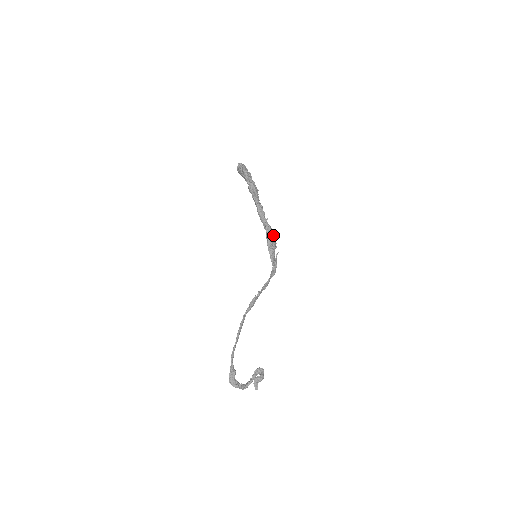
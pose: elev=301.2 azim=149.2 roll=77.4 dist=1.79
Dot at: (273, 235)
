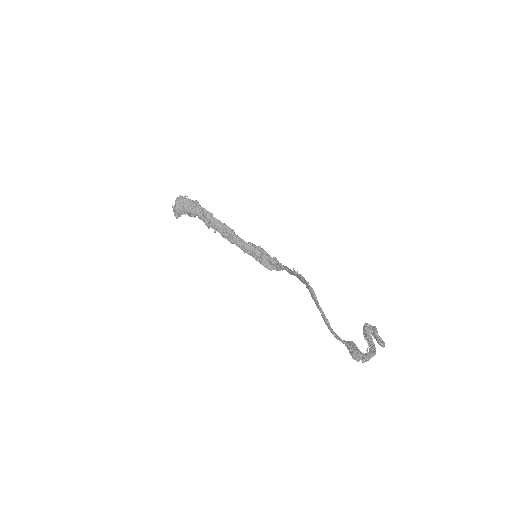
Dot at: occluded
